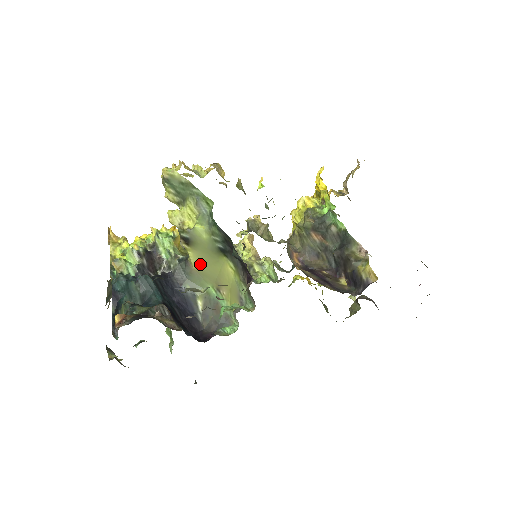
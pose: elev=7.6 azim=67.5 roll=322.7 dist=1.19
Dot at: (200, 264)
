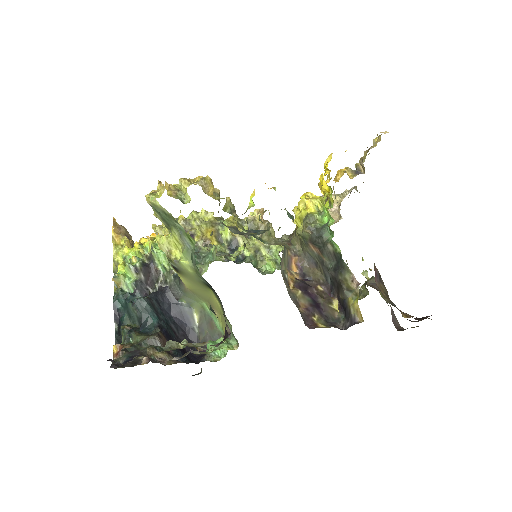
Dot at: (191, 287)
